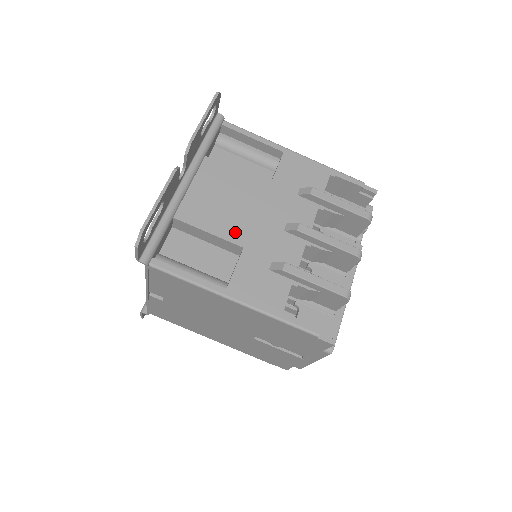
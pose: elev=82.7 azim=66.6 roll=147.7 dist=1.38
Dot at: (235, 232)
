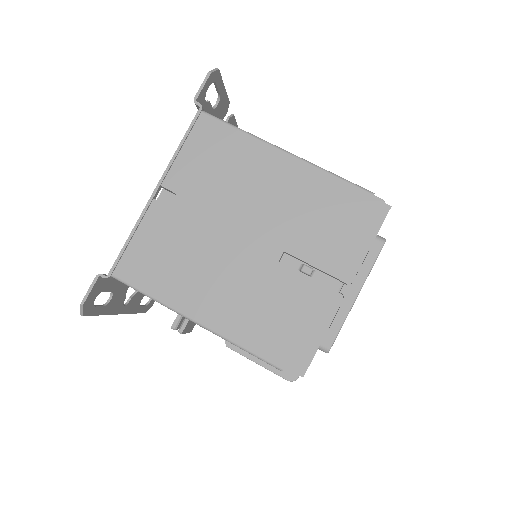
Dot at: occluded
